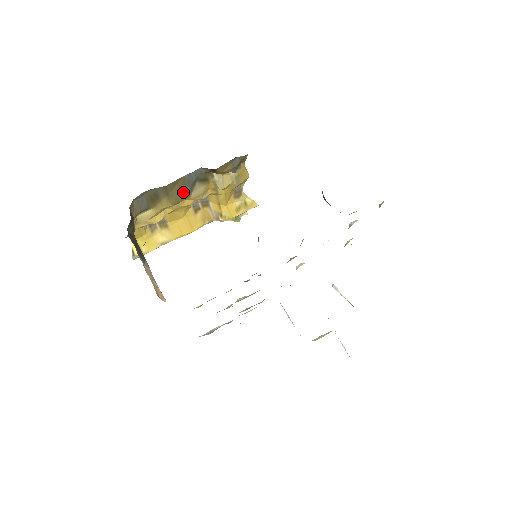
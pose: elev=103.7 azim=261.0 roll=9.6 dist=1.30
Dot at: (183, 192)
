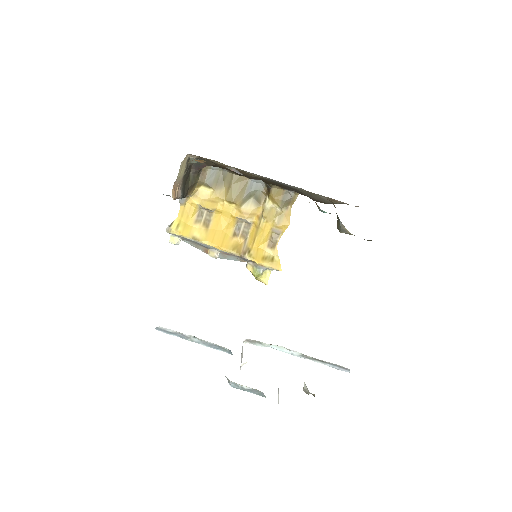
Dot at: (239, 194)
